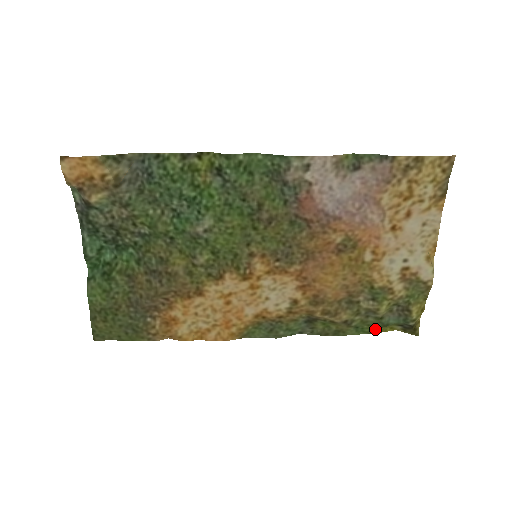
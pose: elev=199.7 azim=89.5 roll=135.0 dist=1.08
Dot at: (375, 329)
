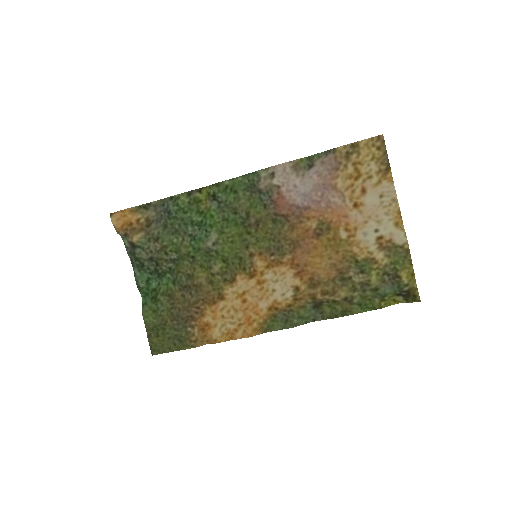
Dot at: (377, 303)
